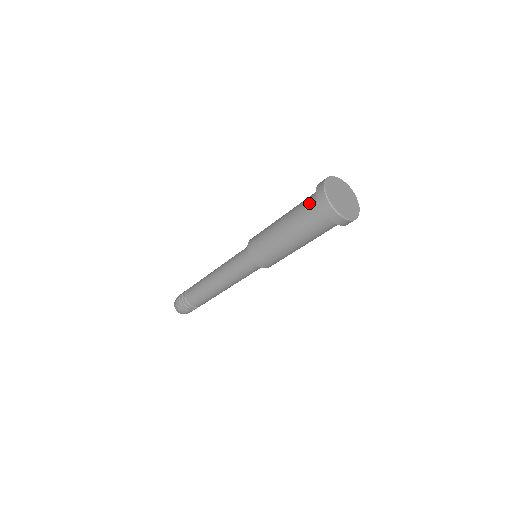
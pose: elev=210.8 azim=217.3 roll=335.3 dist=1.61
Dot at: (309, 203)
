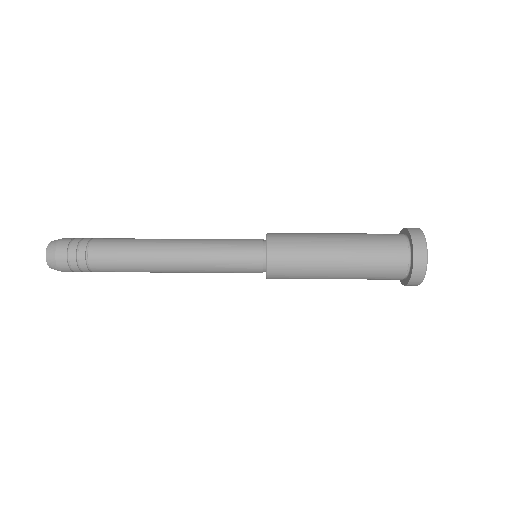
Dot at: (394, 262)
